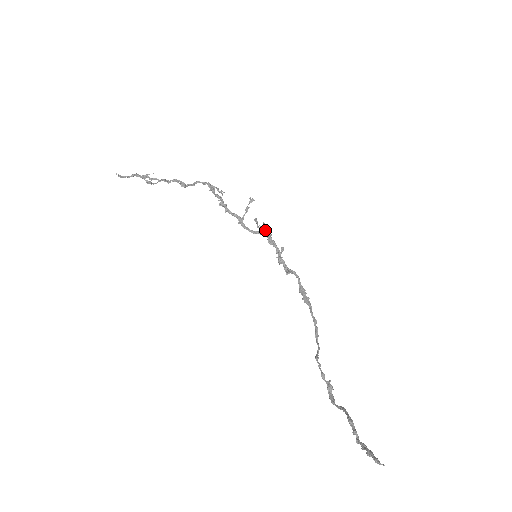
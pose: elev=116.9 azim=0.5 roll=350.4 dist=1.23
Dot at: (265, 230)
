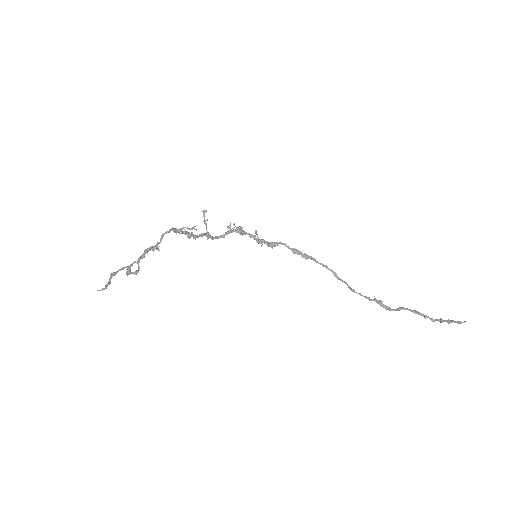
Dot at: occluded
